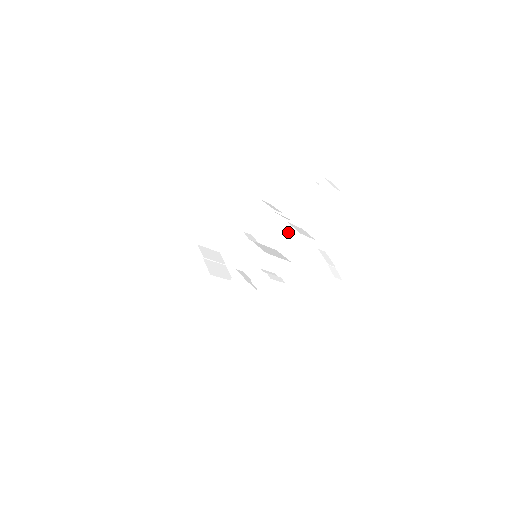
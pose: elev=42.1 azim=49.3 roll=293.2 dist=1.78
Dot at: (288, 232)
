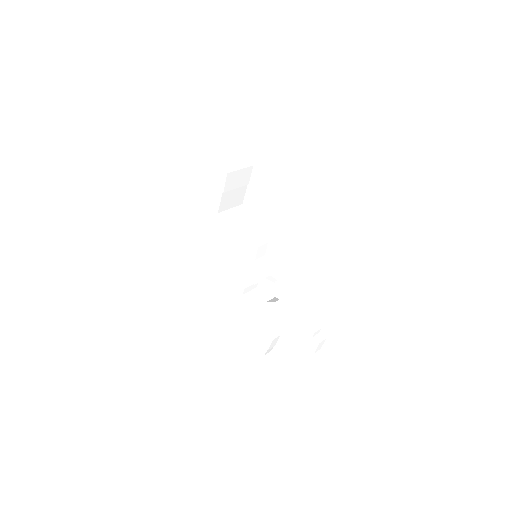
Dot at: (273, 308)
